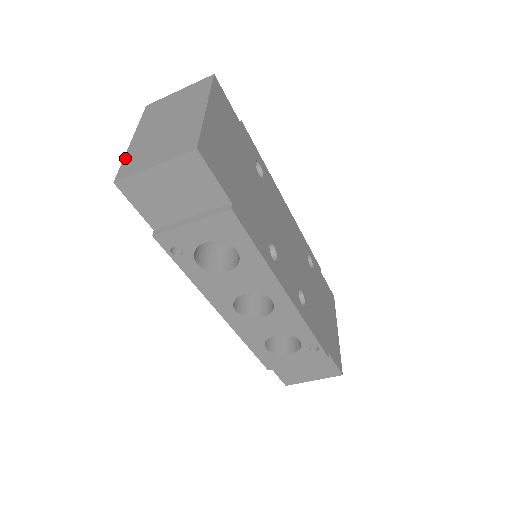
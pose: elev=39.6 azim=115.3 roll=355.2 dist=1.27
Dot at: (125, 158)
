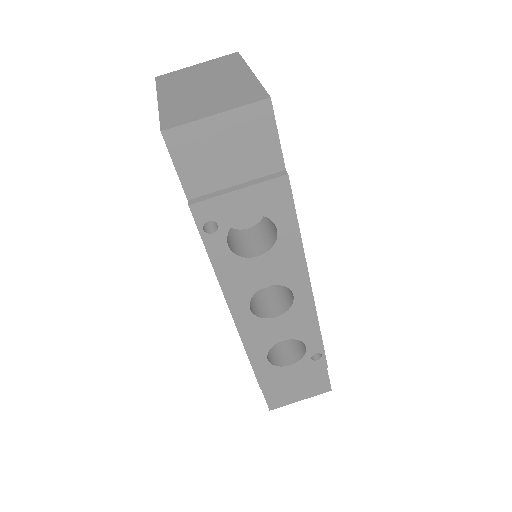
Dot at: (162, 113)
